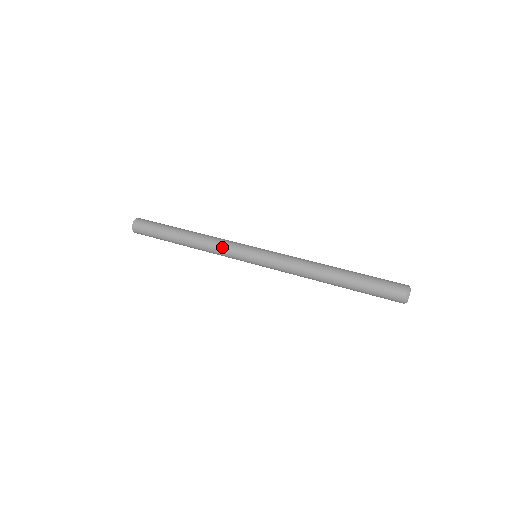
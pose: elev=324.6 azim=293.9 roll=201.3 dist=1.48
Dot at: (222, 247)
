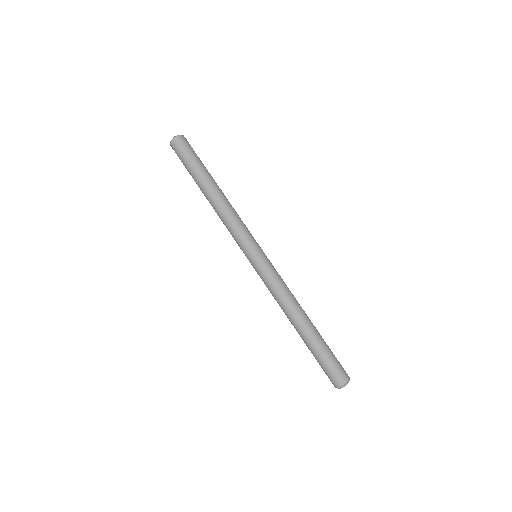
Dot at: (235, 227)
